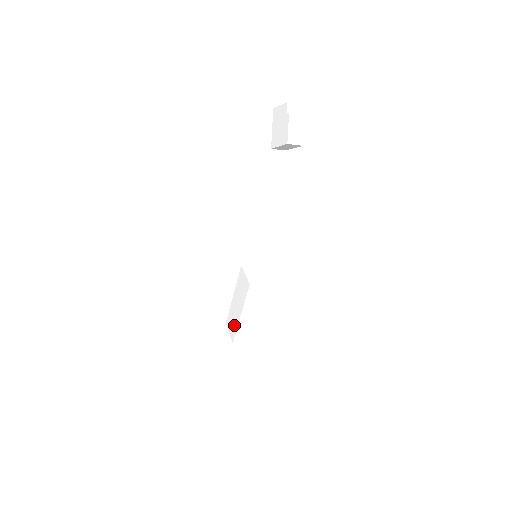
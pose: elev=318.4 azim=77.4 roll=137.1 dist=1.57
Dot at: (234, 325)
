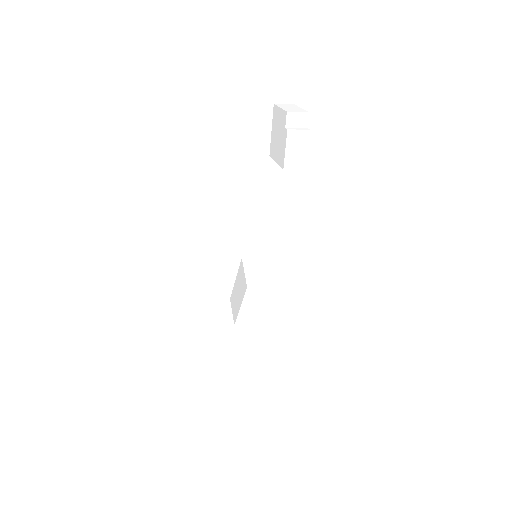
Dot at: (235, 310)
